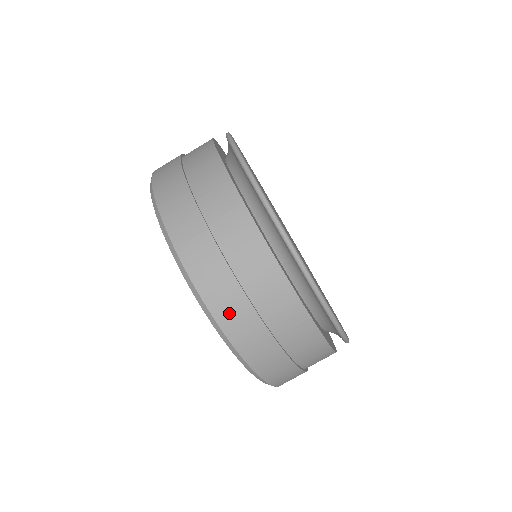
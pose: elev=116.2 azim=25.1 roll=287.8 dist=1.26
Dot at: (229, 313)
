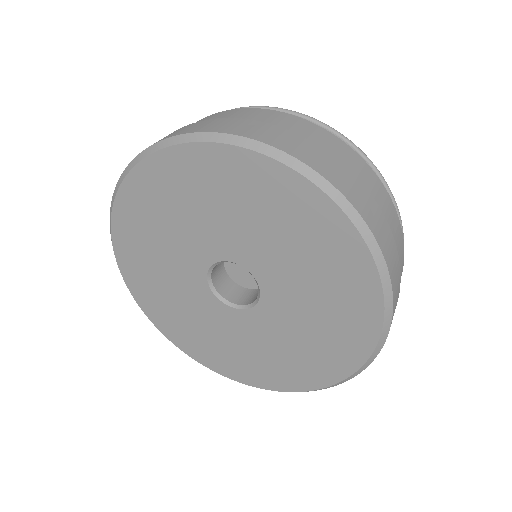
Dot at: (380, 230)
